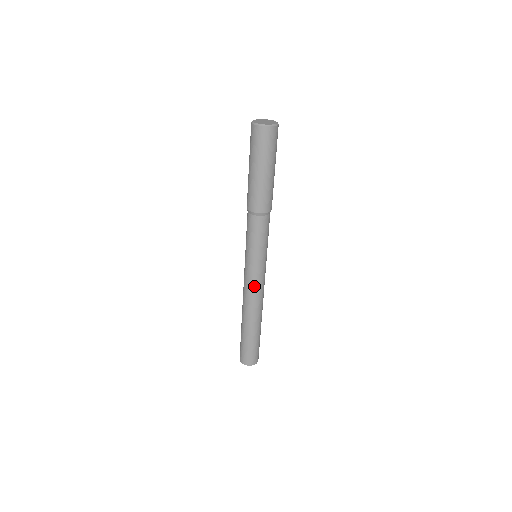
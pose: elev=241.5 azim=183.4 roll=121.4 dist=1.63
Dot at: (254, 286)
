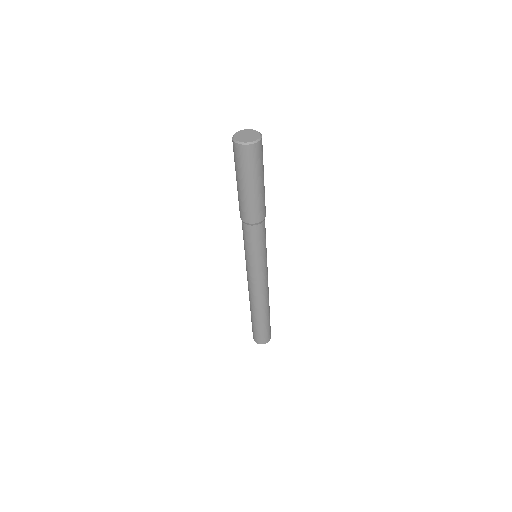
Dot at: (256, 283)
